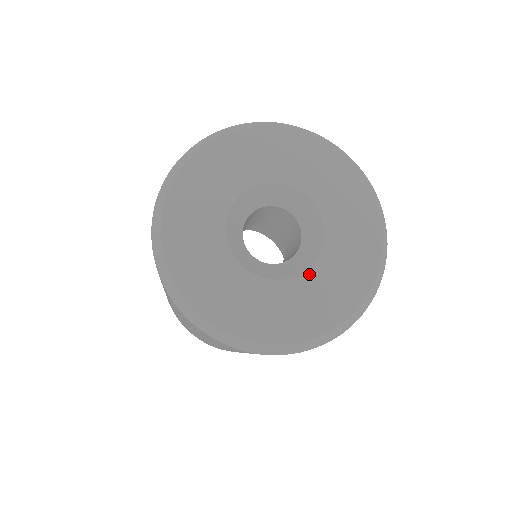
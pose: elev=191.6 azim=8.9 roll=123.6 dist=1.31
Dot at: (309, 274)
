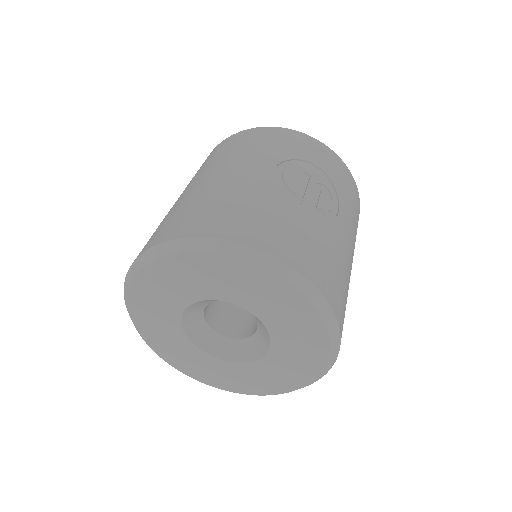
Dot at: (268, 357)
